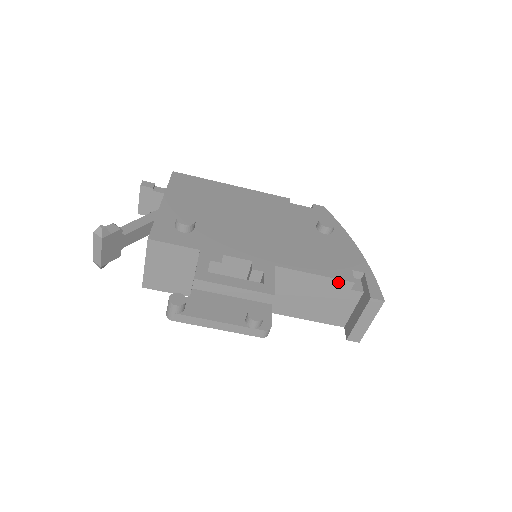
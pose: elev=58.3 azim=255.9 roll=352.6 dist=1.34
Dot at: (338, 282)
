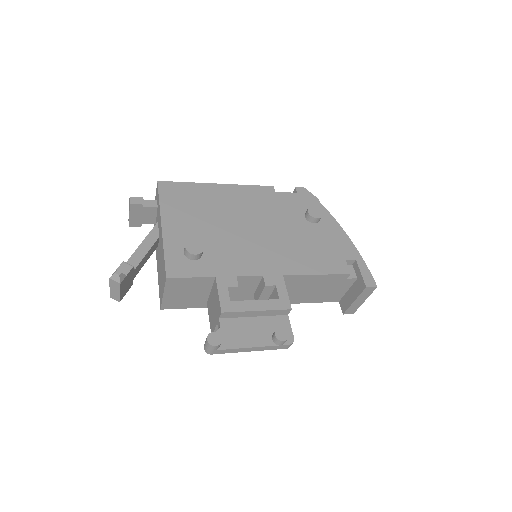
Dot at: (336, 276)
